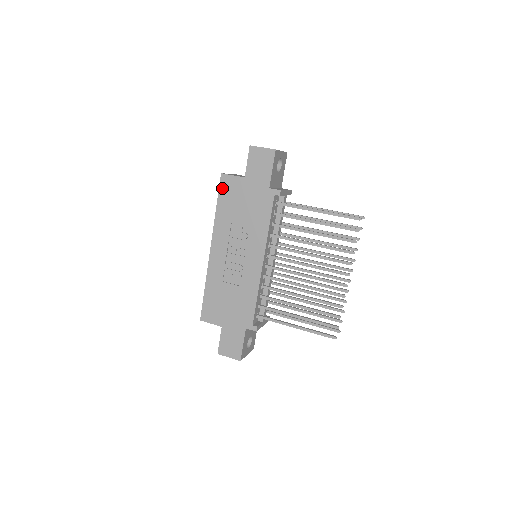
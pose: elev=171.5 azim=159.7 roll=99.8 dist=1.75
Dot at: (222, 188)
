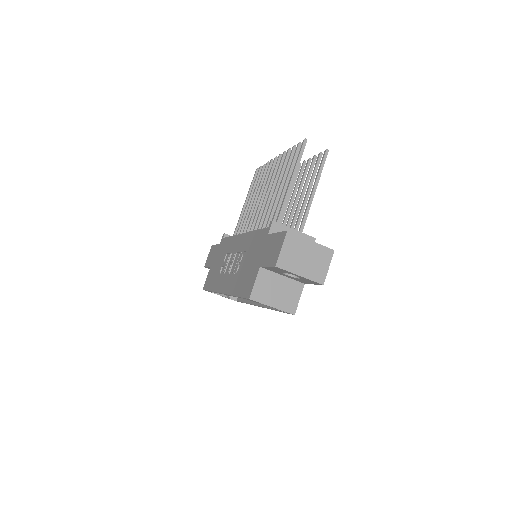
Dot at: (206, 287)
